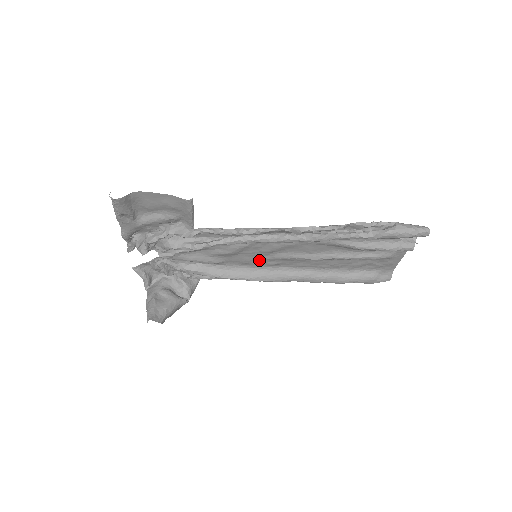
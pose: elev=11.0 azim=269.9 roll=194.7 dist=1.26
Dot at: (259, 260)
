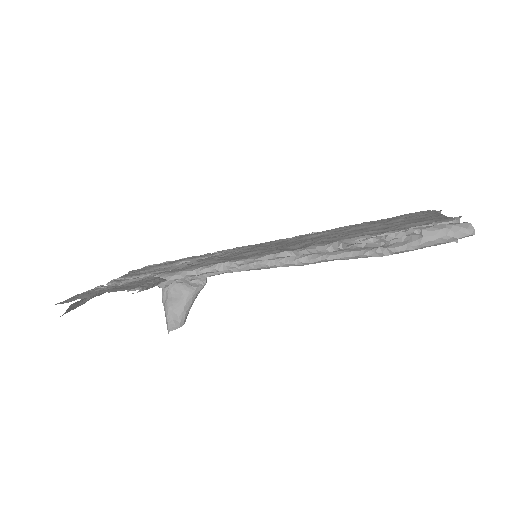
Dot at: occluded
